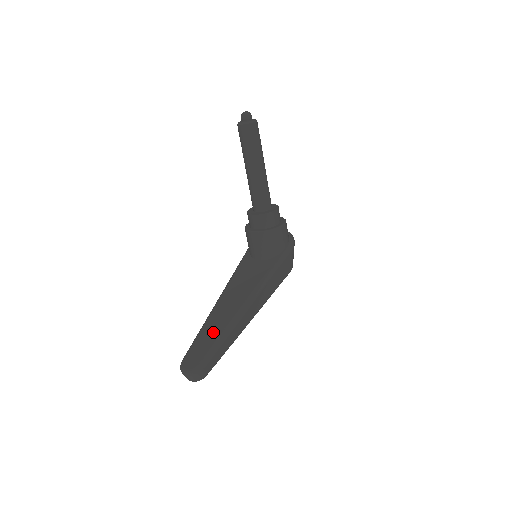
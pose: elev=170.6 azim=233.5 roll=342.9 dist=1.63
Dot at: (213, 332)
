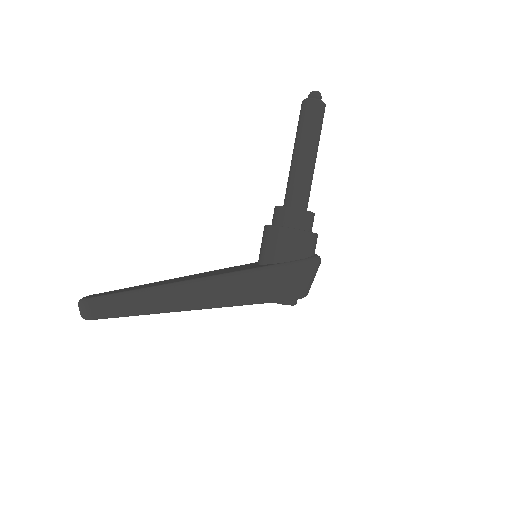
Dot at: (139, 287)
